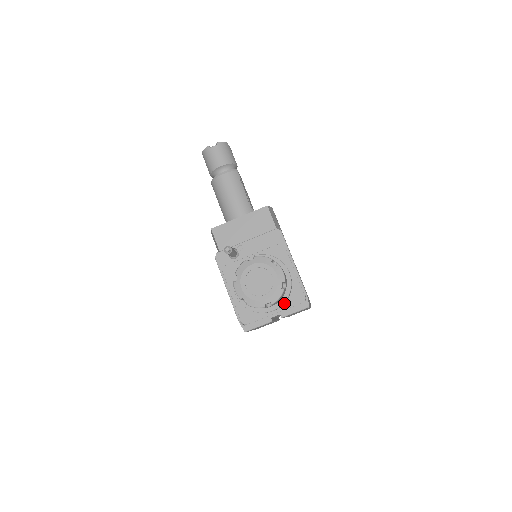
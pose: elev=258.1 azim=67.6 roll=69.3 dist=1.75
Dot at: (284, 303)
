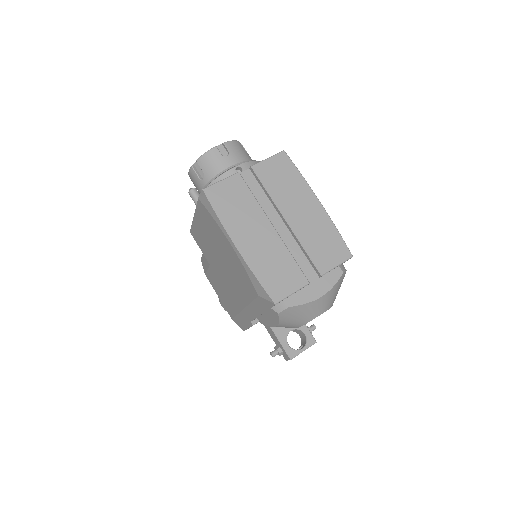
Dot at: occluded
